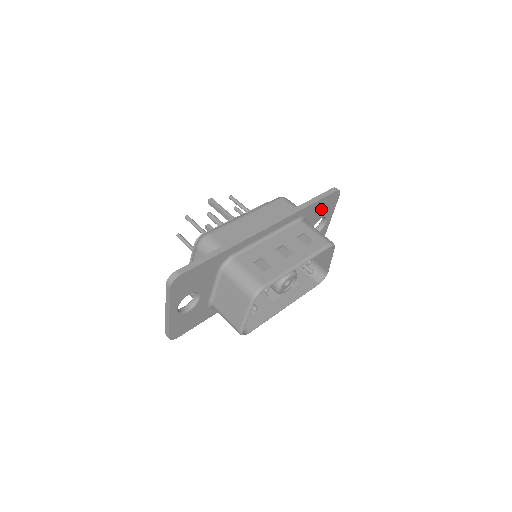
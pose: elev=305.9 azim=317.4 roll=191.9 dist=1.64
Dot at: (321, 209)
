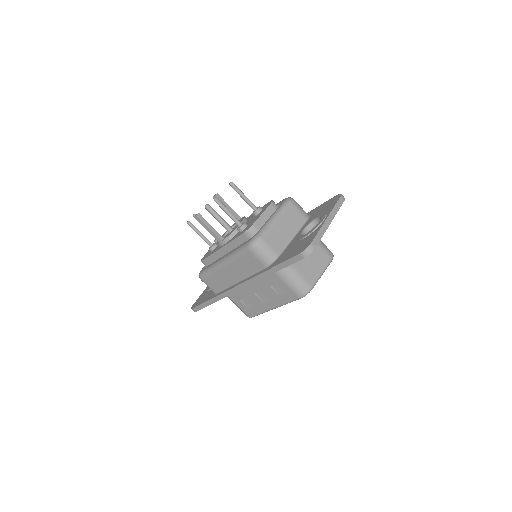
Dot at: occluded
